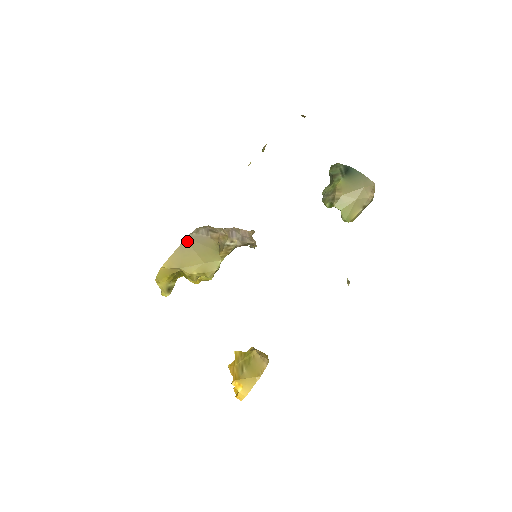
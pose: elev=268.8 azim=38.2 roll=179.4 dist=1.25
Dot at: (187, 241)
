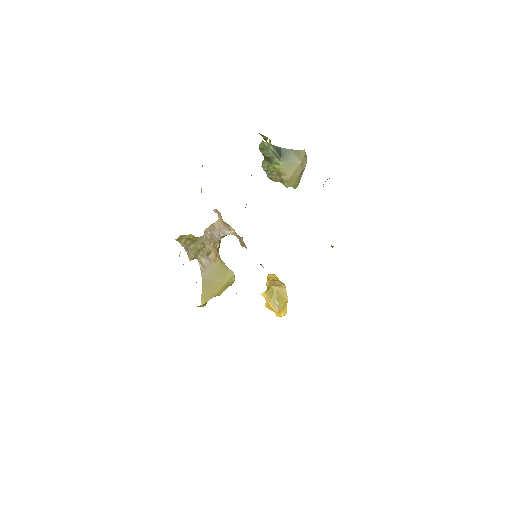
Dot at: (204, 279)
